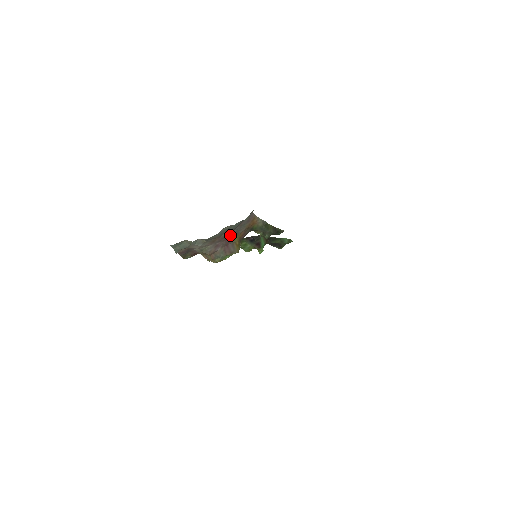
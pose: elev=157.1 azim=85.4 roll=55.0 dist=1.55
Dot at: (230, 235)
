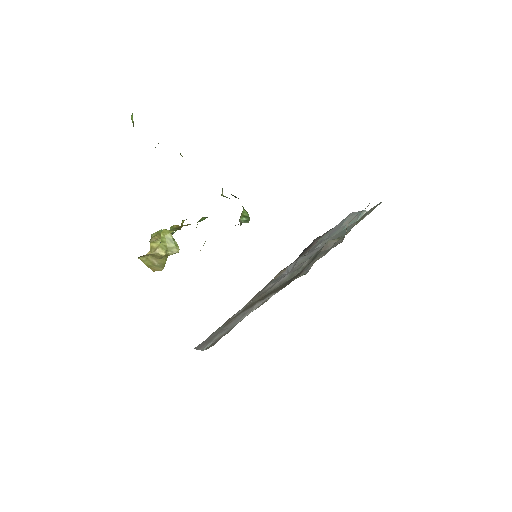
Dot at: occluded
